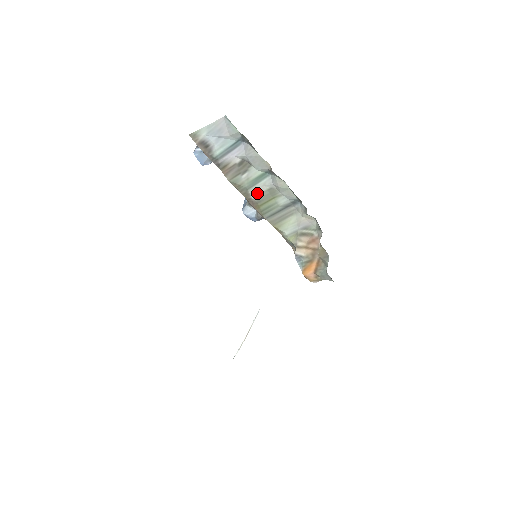
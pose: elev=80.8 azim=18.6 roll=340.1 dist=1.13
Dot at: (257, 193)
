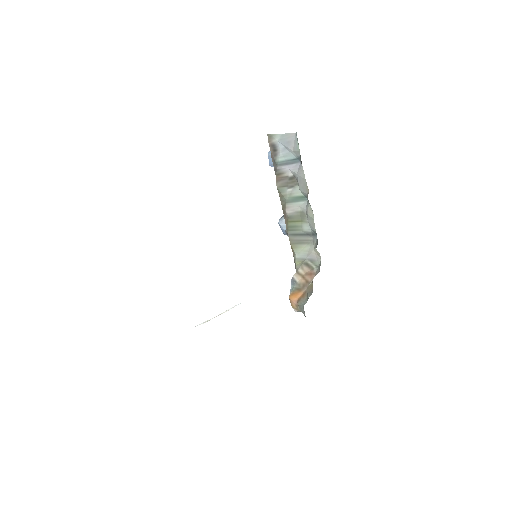
Dot at: (292, 210)
